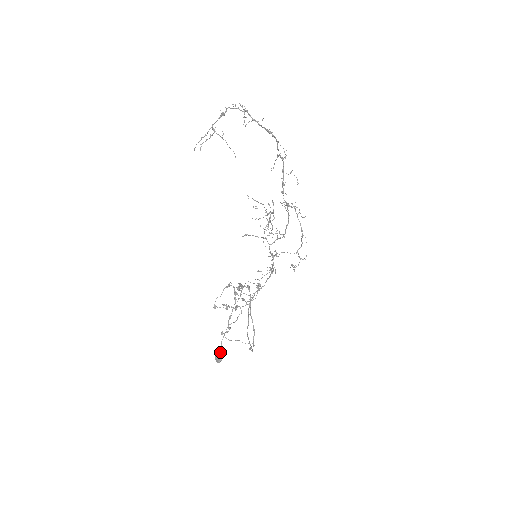
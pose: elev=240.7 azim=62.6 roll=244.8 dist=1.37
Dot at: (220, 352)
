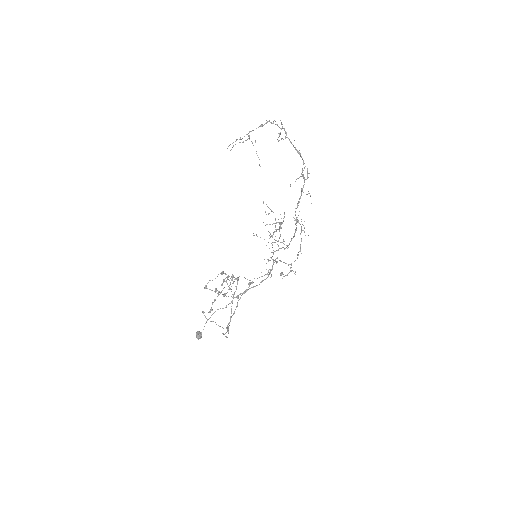
Dot at: occluded
